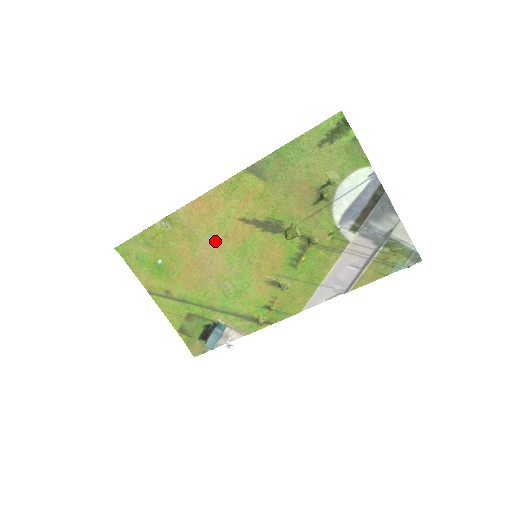
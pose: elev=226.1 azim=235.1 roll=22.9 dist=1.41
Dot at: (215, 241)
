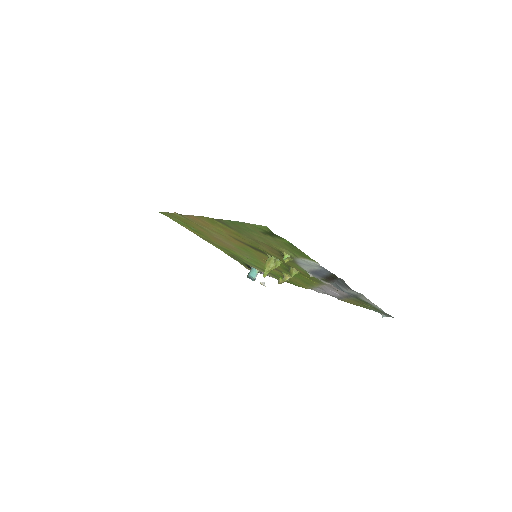
Dot at: (221, 237)
